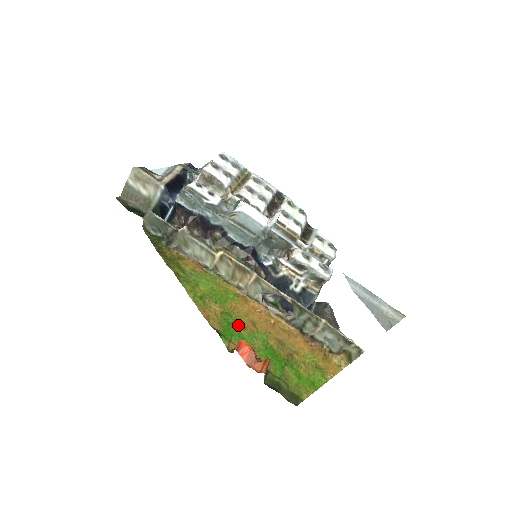
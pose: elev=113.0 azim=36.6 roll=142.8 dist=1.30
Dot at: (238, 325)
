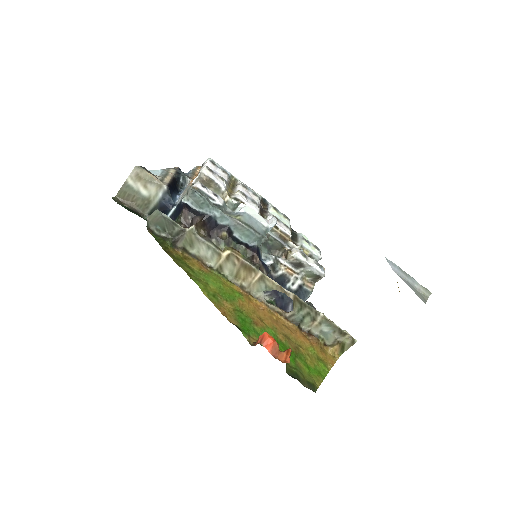
Dot at: (250, 321)
